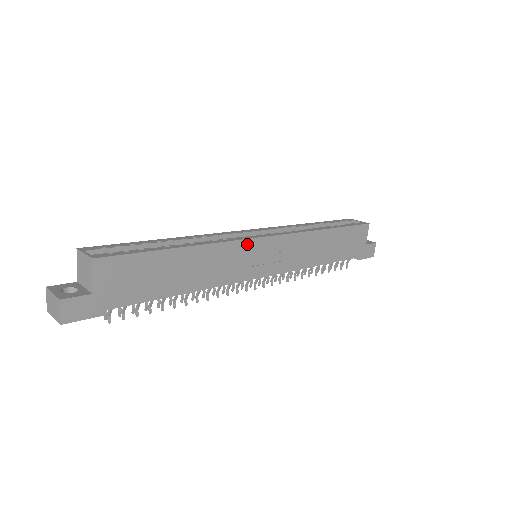
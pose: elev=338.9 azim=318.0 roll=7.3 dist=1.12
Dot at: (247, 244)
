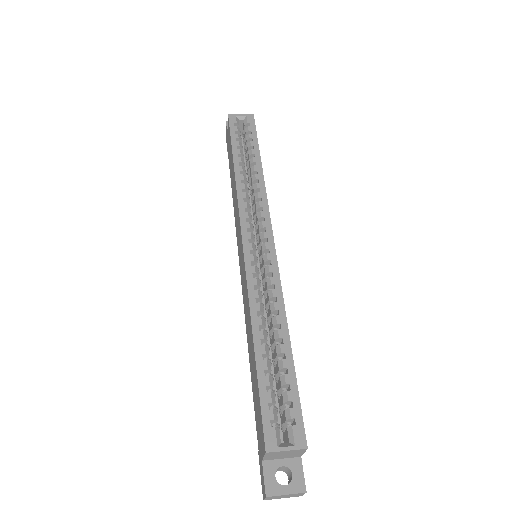
Dot at: (277, 268)
